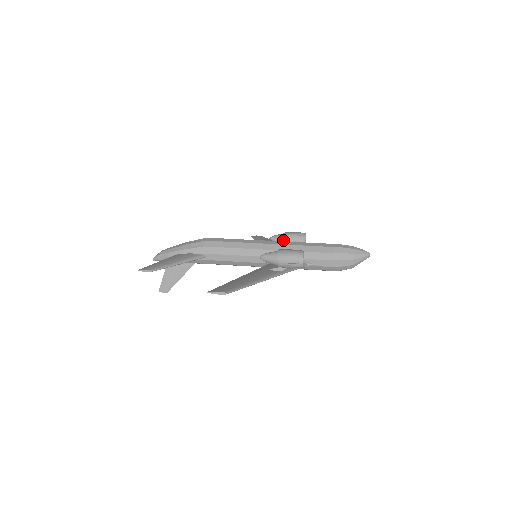
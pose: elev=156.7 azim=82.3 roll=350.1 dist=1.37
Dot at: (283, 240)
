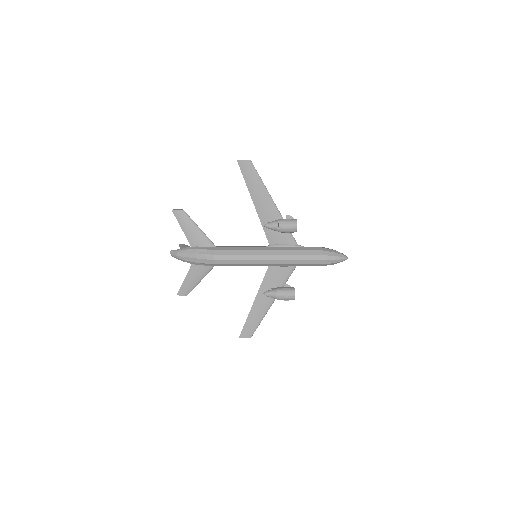
Dot at: occluded
